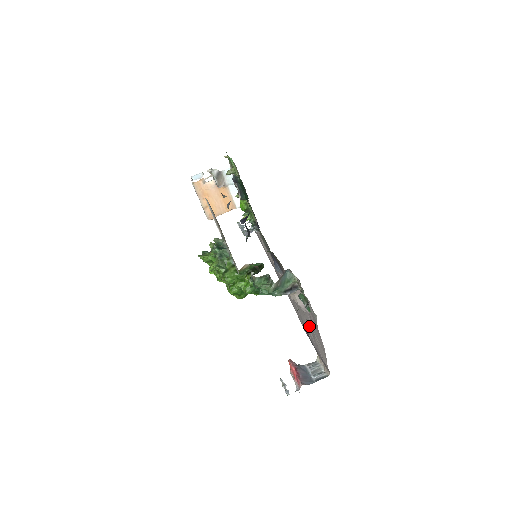
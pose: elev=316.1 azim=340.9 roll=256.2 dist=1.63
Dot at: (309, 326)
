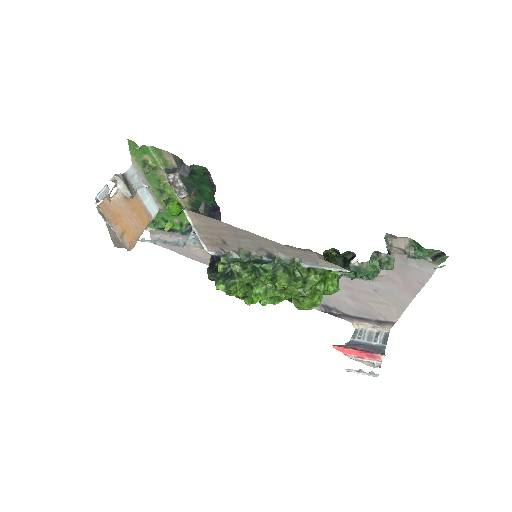
Dot at: (356, 295)
